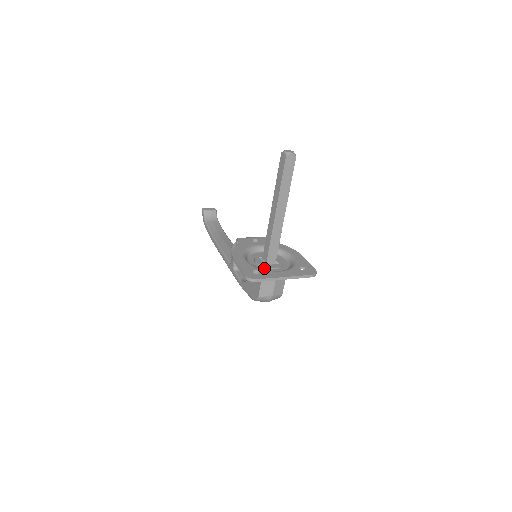
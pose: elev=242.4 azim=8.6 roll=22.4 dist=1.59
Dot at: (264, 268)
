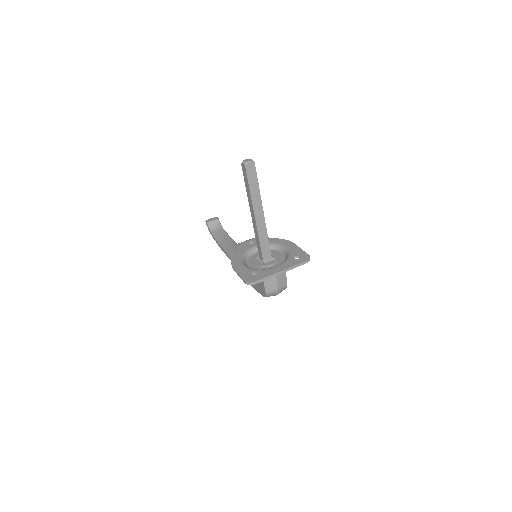
Dot at: (262, 267)
